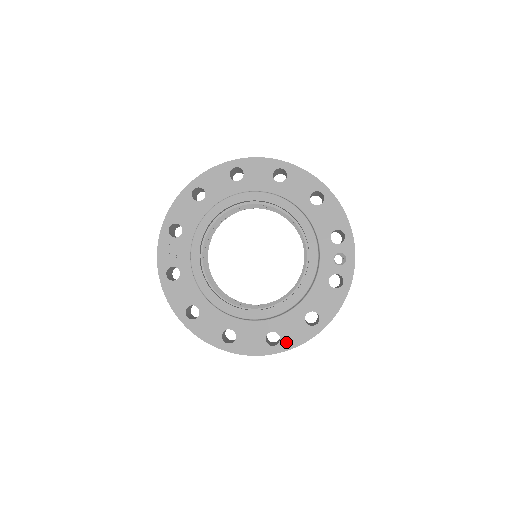
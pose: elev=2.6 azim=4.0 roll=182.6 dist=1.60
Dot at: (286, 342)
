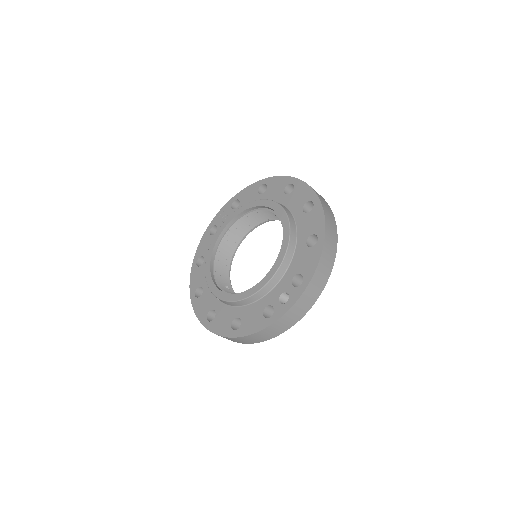
Dot at: (214, 325)
